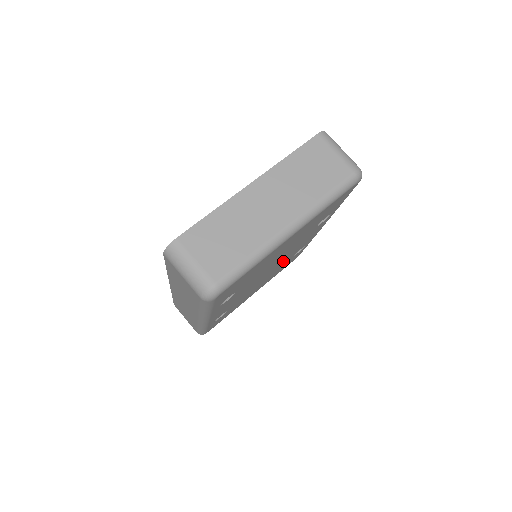
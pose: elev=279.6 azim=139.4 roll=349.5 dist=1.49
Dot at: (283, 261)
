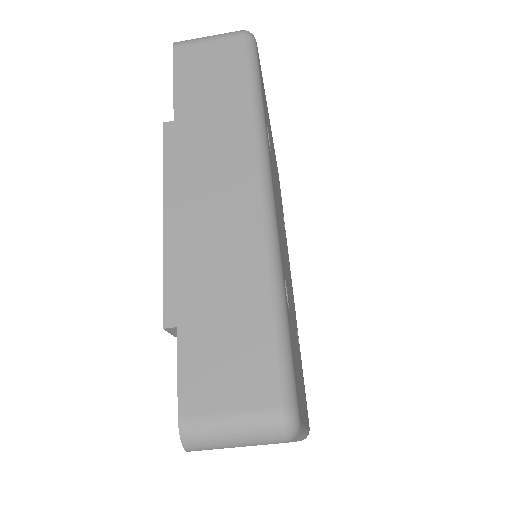
Dot at: occluded
